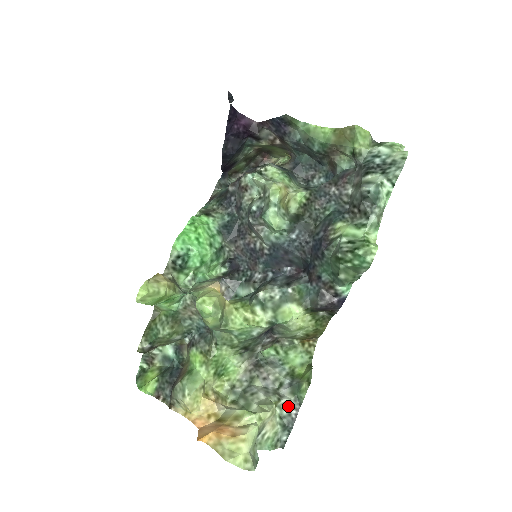
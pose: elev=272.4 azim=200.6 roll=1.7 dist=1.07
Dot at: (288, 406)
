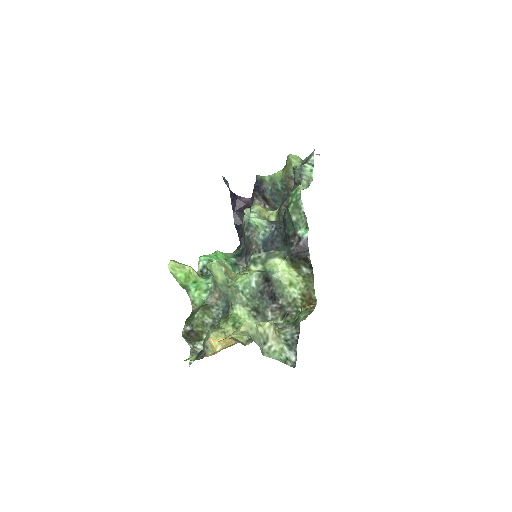
Dot at: (291, 333)
